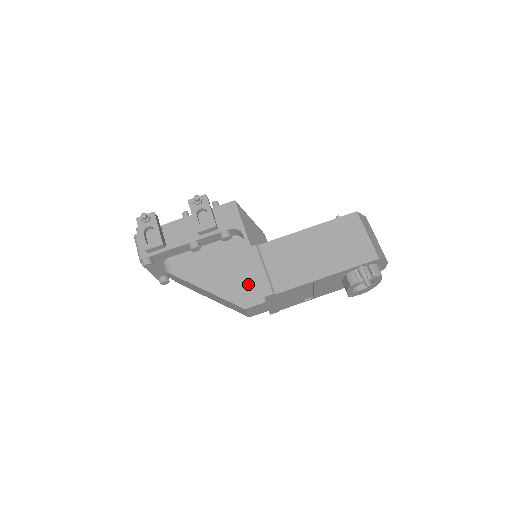
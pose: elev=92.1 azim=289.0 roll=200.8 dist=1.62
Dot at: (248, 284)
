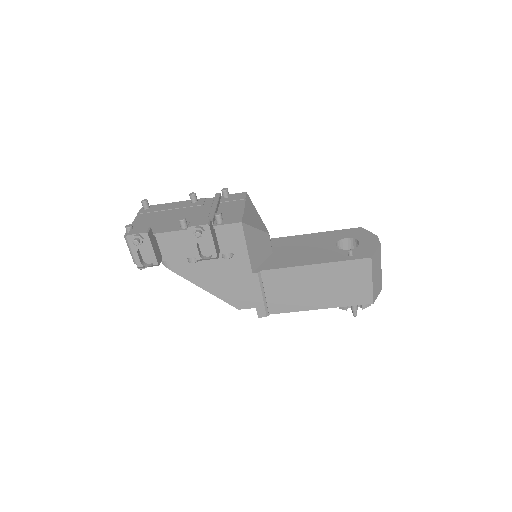
Dot at: (244, 291)
